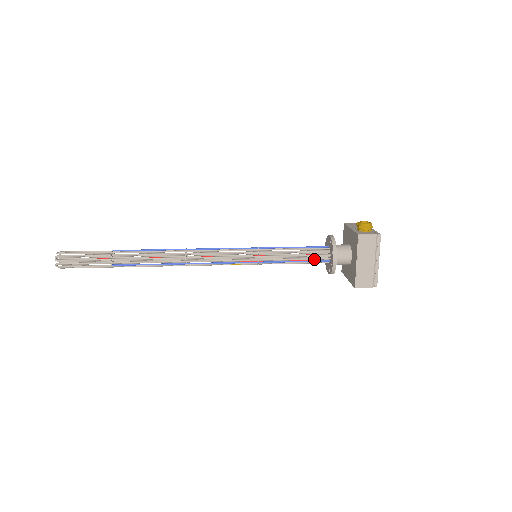
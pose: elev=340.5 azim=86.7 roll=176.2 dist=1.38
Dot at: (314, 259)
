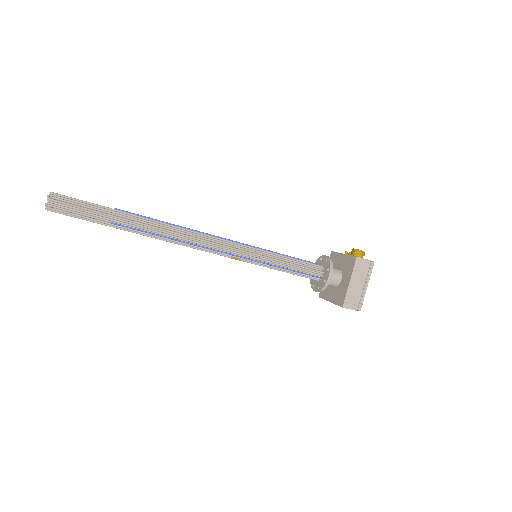
Dot at: (309, 272)
